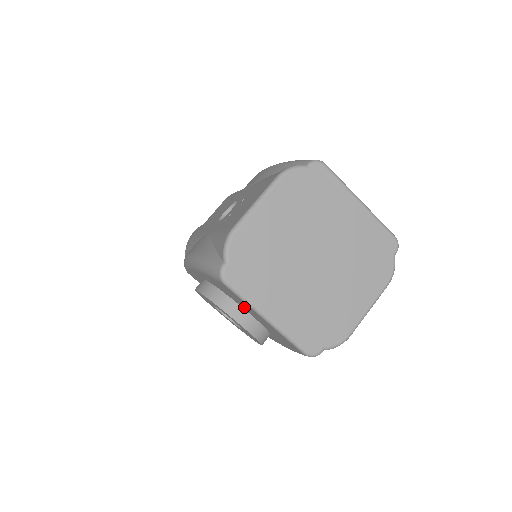
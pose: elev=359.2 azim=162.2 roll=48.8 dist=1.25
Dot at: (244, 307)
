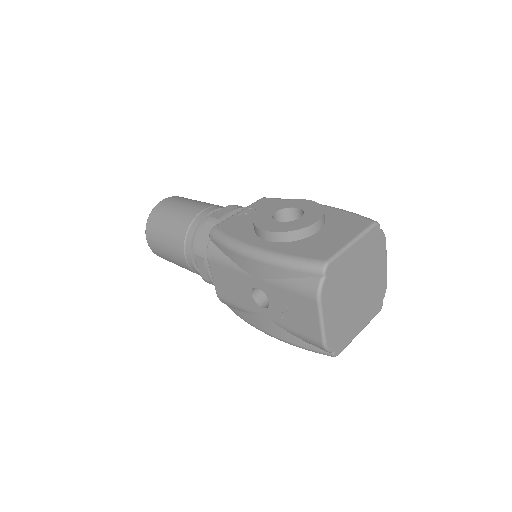
Dot at: occluded
